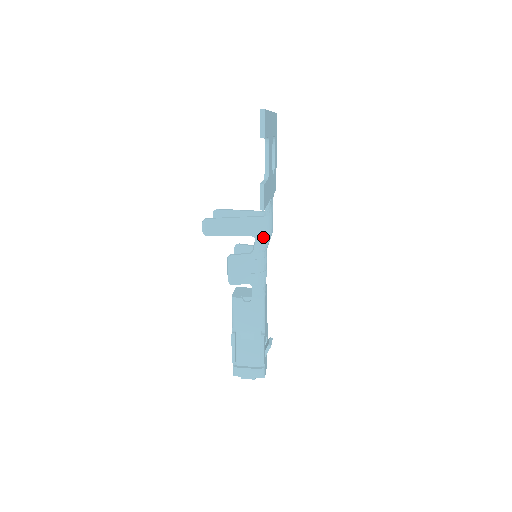
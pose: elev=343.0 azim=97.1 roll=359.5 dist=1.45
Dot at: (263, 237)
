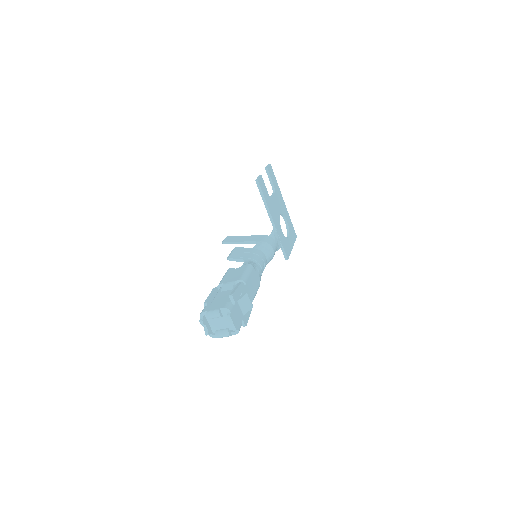
Dot at: (264, 242)
